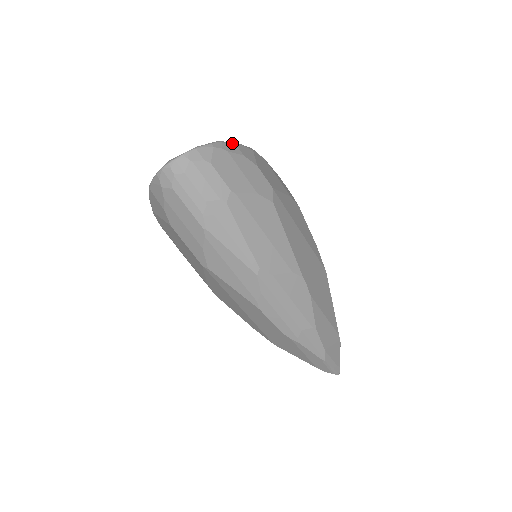
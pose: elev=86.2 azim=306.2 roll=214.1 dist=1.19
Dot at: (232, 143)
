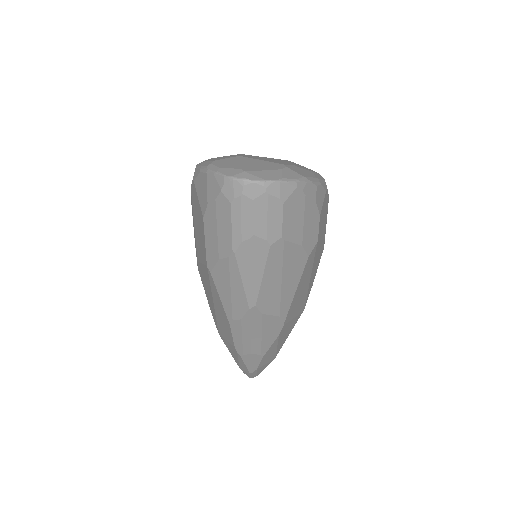
Dot at: (315, 184)
